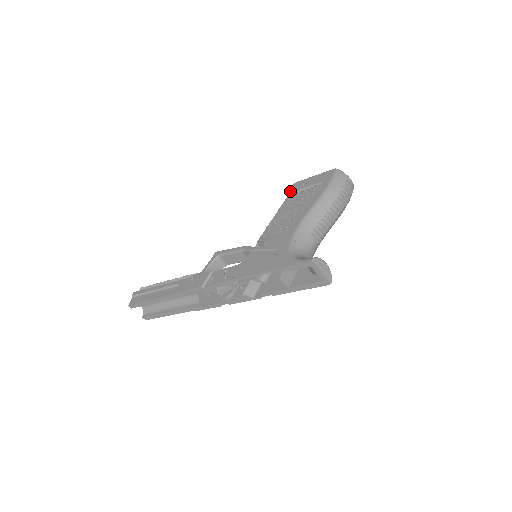
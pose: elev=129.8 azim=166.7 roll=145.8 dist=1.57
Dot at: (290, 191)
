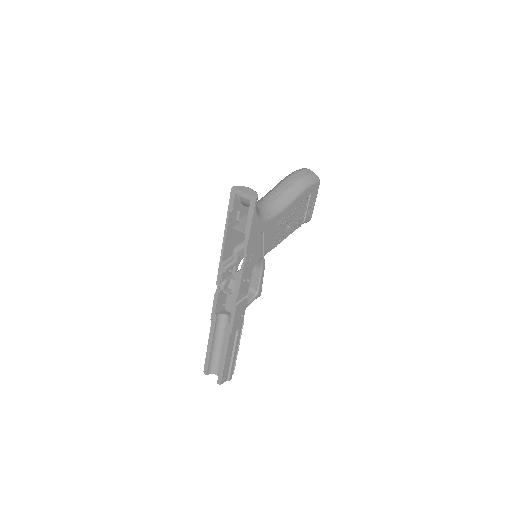
Dot at: occluded
